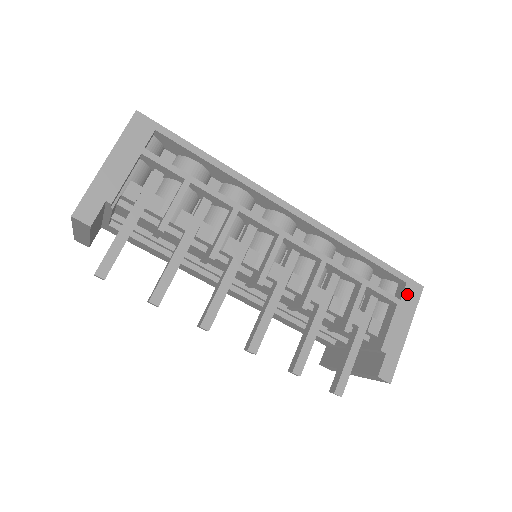
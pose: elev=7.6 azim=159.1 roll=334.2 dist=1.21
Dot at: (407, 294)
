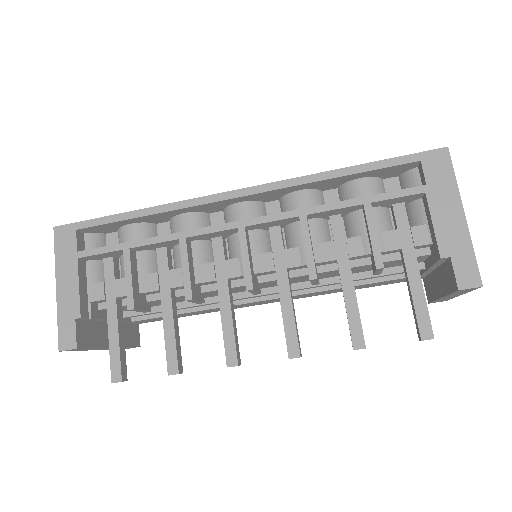
Dot at: (431, 172)
